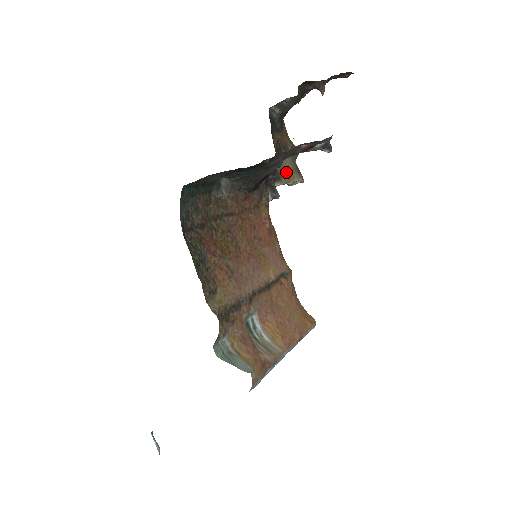
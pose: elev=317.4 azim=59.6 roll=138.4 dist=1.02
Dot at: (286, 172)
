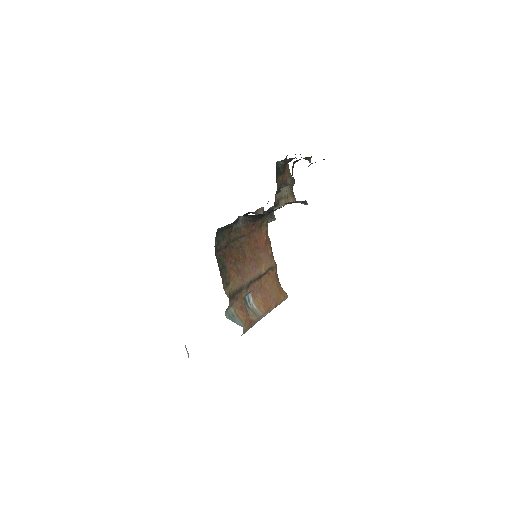
Dot at: (284, 198)
